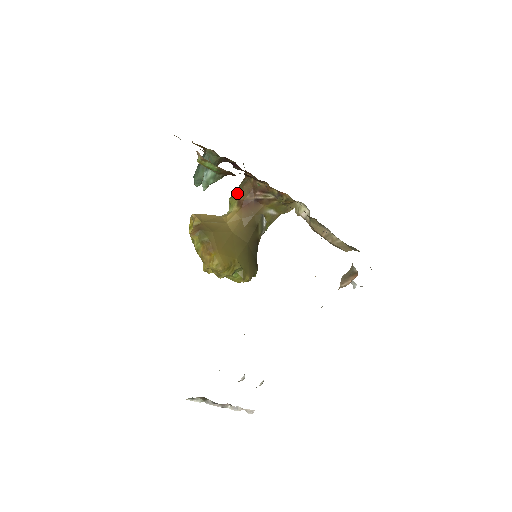
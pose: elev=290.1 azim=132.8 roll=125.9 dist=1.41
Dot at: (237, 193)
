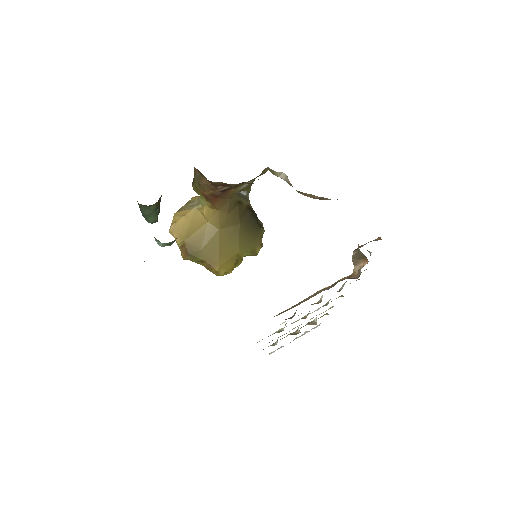
Dot at: (197, 189)
